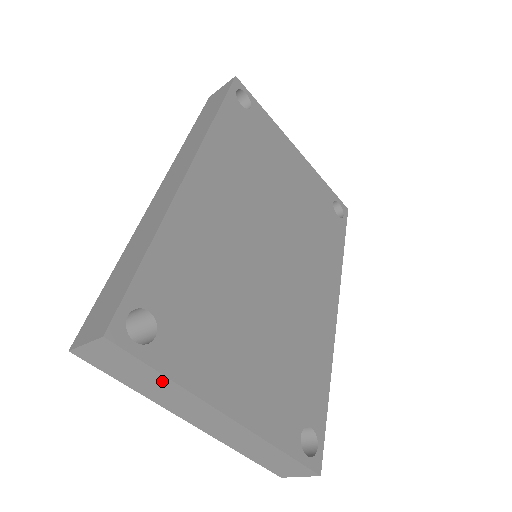
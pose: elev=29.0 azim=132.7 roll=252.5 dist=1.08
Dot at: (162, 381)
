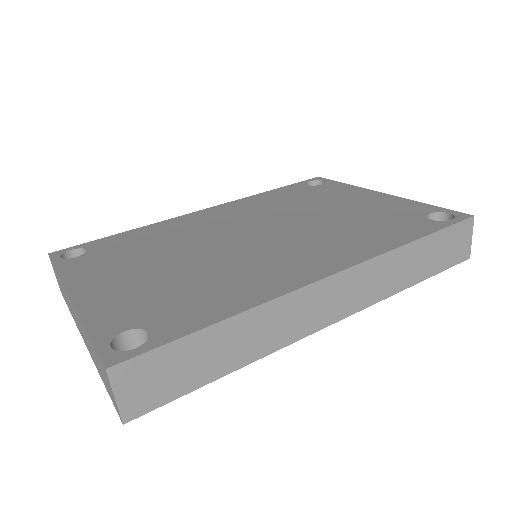
Dot at: (60, 280)
